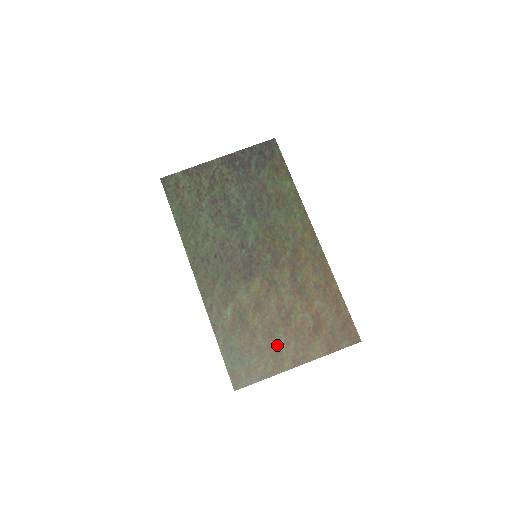
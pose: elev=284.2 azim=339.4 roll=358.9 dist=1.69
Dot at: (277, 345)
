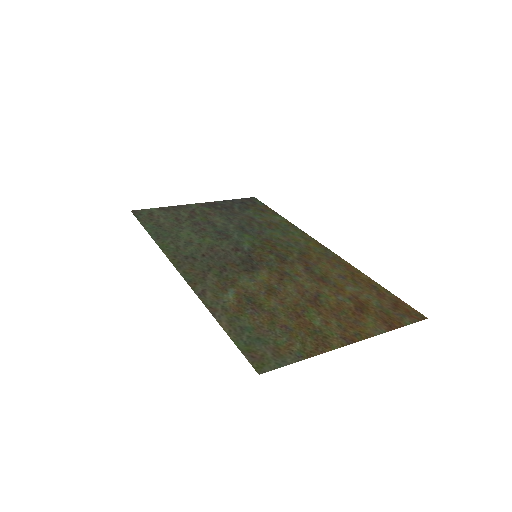
Dot at: (312, 323)
